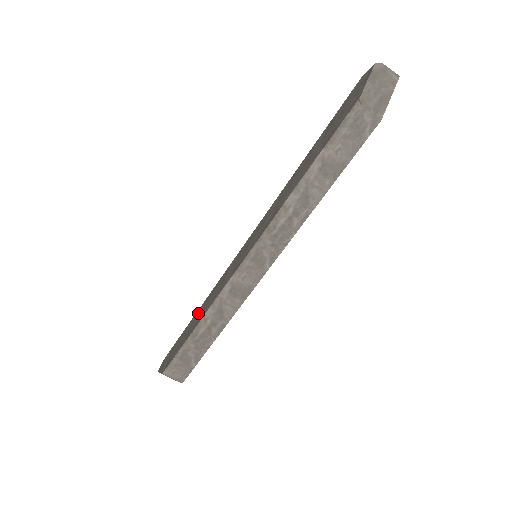
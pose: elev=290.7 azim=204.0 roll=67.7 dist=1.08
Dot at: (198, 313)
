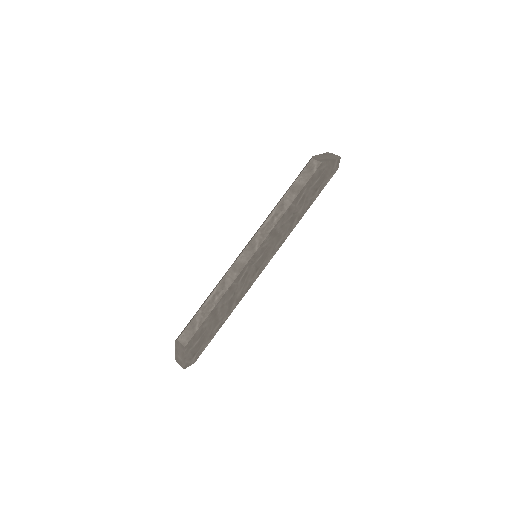
Dot at: occluded
